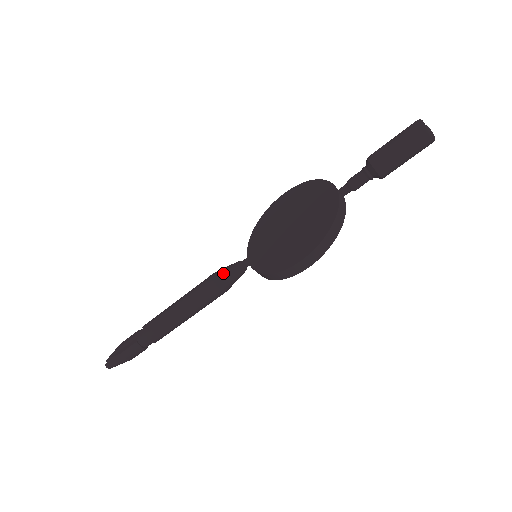
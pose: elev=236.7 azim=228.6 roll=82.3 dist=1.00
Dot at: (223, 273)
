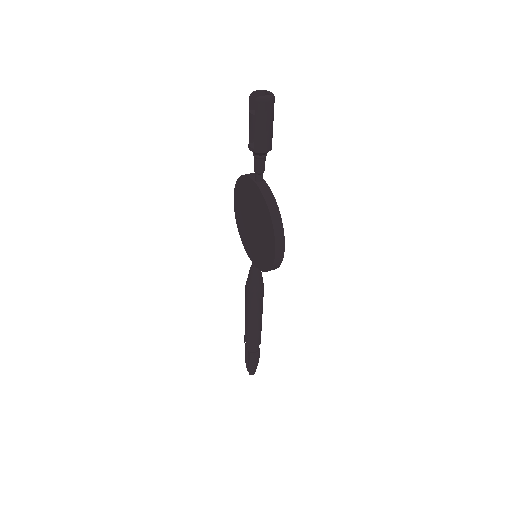
Dot at: (249, 282)
